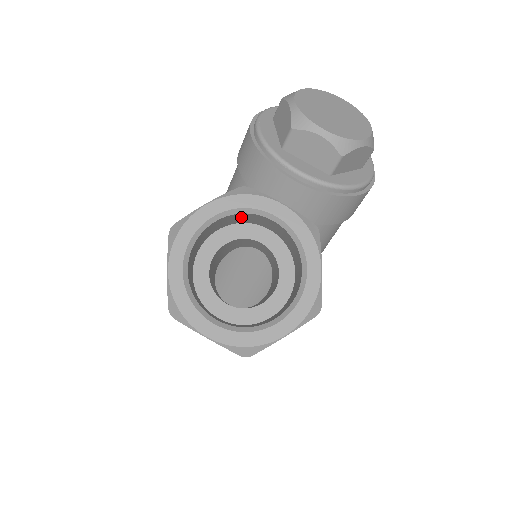
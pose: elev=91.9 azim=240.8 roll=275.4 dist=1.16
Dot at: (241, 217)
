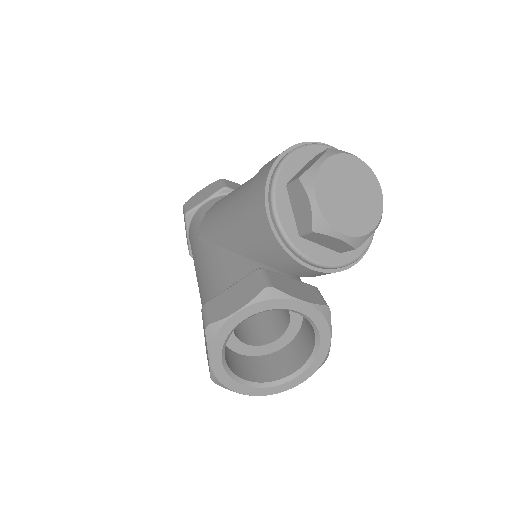
Dot at: occluded
